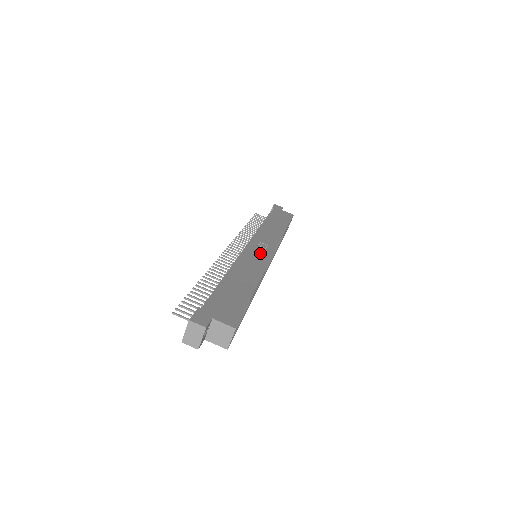
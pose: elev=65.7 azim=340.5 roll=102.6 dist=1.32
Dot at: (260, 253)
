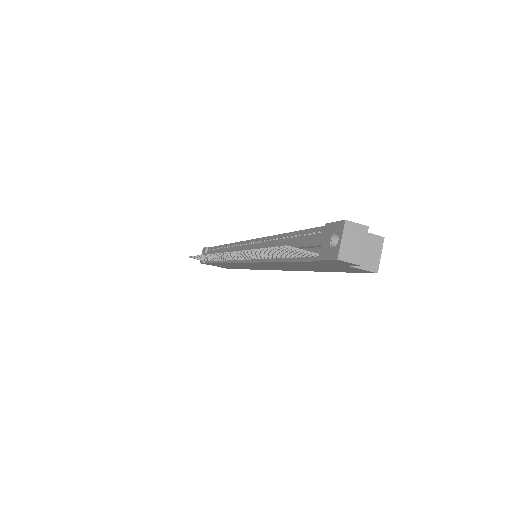
Dot at: occluded
